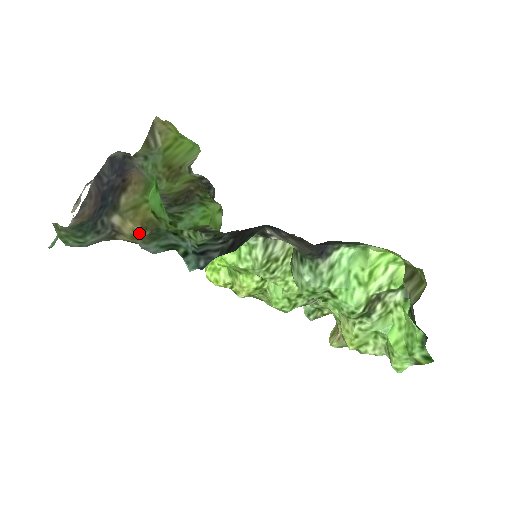
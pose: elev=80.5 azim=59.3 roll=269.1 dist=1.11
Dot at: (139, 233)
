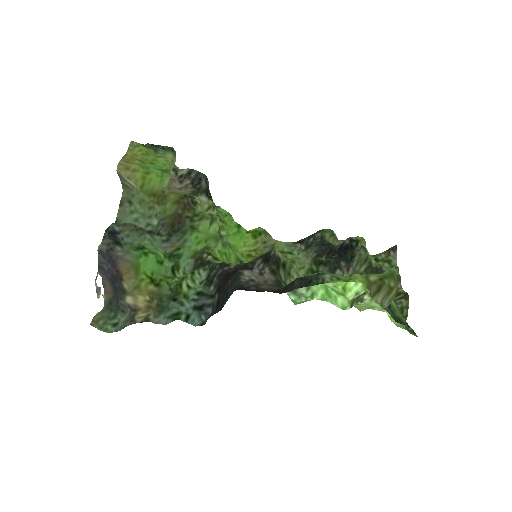
Dot at: (150, 302)
